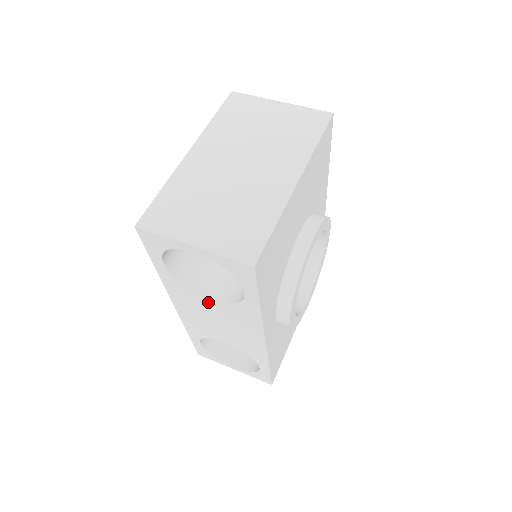
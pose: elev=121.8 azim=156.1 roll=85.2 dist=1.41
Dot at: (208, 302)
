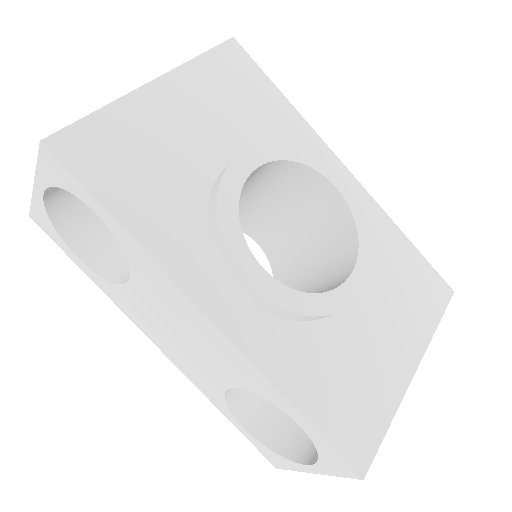
Dot at: (135, 291)
